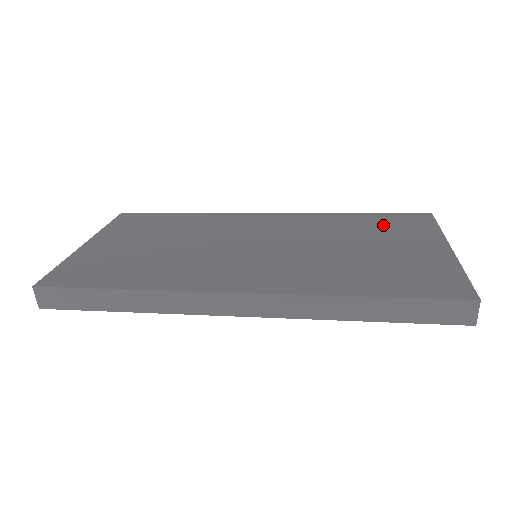
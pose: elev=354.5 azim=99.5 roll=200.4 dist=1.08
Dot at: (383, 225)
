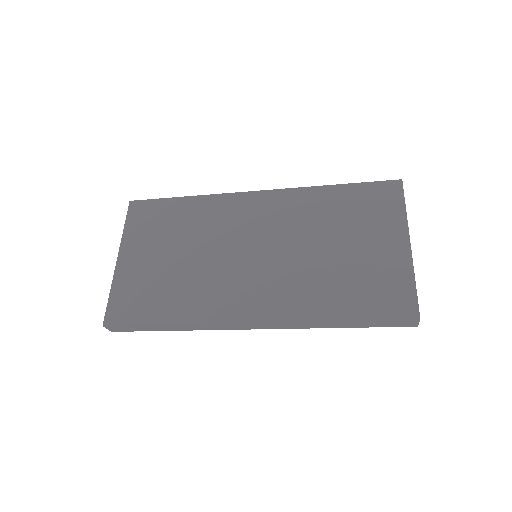
Dot at: (358, 207)
